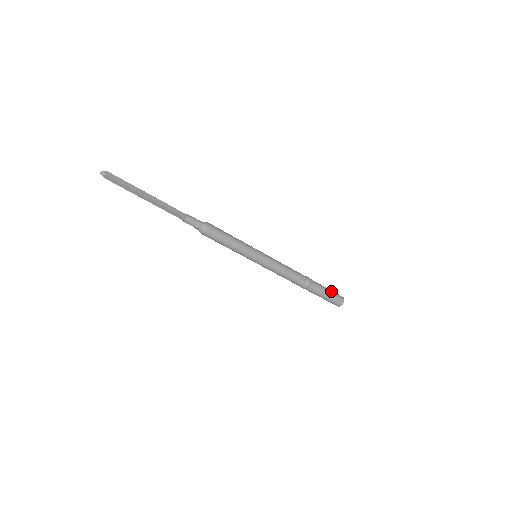
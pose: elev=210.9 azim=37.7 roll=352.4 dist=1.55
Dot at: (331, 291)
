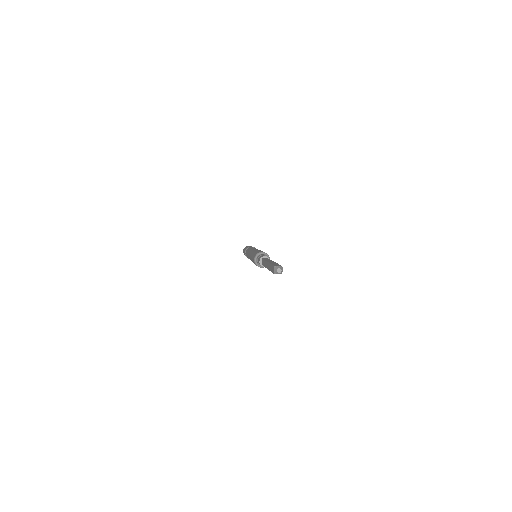
Dot at: occluded
